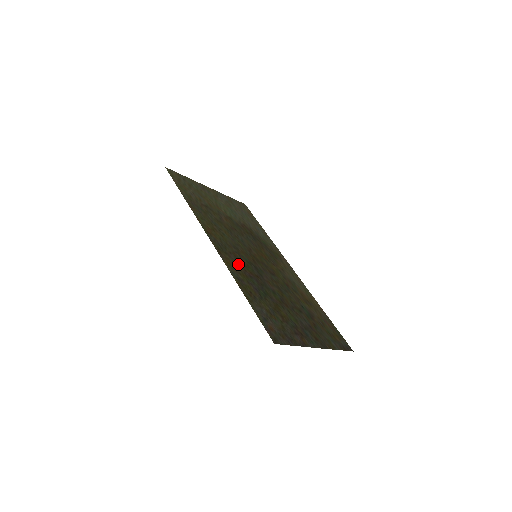
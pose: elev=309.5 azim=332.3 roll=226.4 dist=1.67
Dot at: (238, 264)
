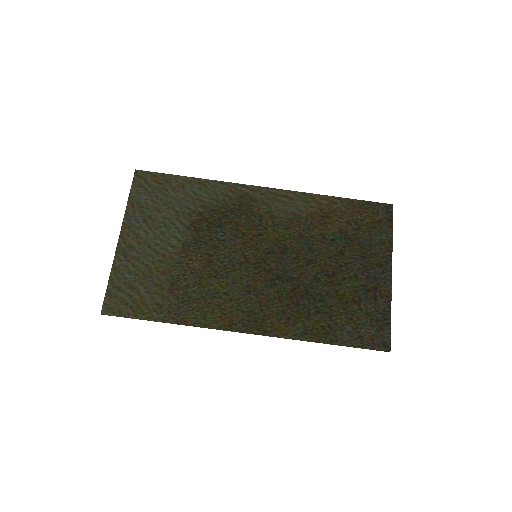
Dot at: (279, 311)
